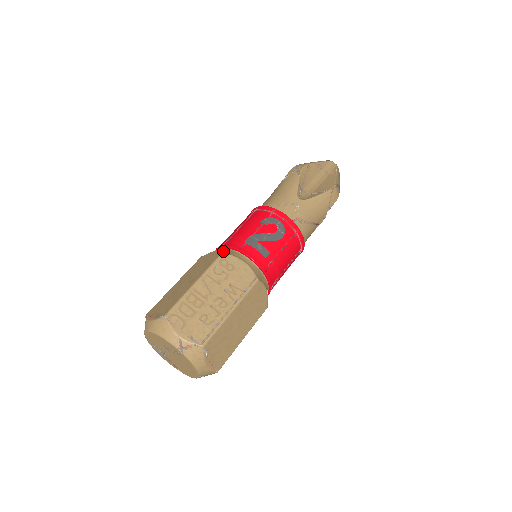
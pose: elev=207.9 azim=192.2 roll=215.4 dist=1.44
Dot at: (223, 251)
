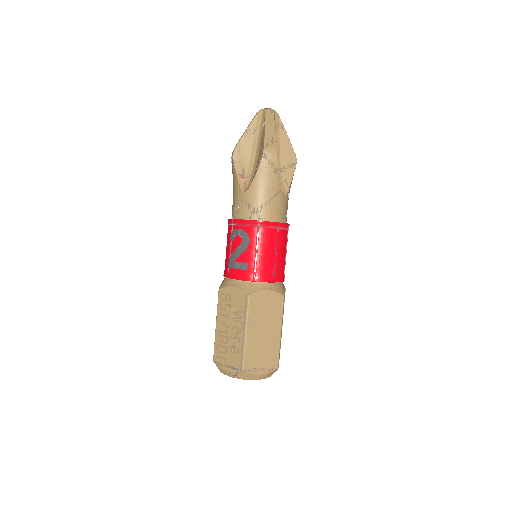
Dot at: (221, 285)
